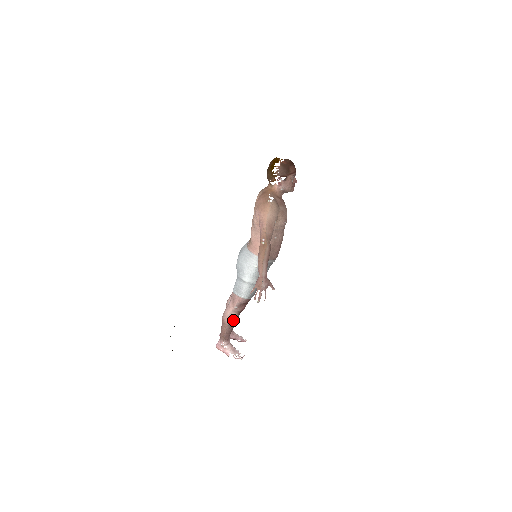
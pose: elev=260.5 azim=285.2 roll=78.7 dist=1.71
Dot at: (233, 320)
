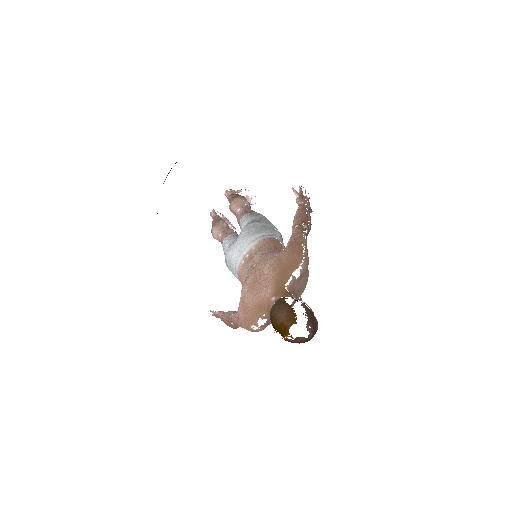
Dot at: occluded
